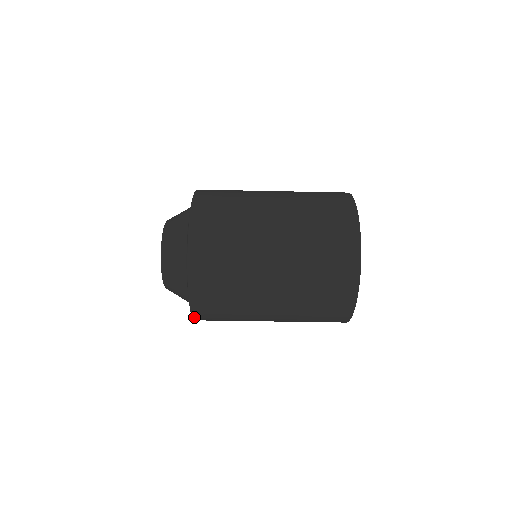
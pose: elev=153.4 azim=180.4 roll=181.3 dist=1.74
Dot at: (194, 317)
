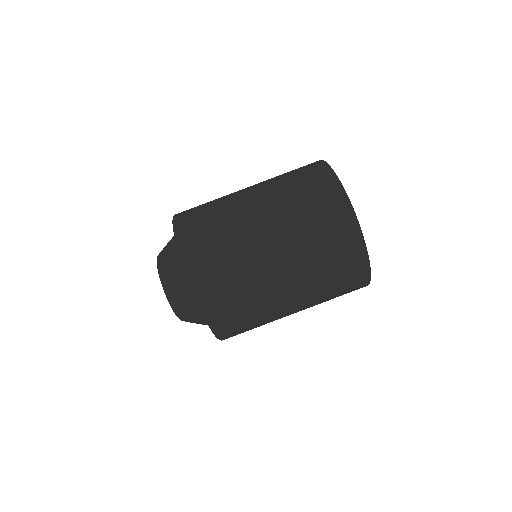
Dot at: (205, 313)
